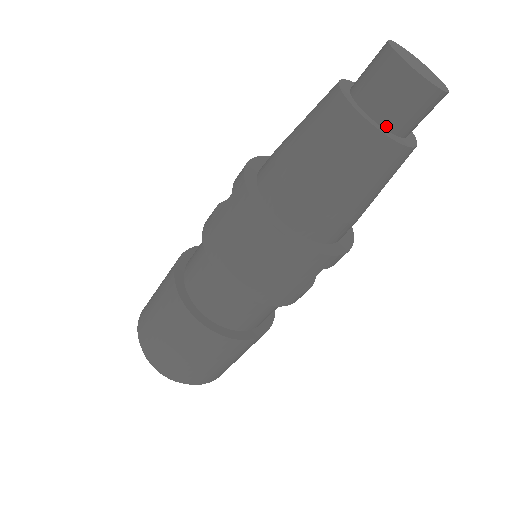
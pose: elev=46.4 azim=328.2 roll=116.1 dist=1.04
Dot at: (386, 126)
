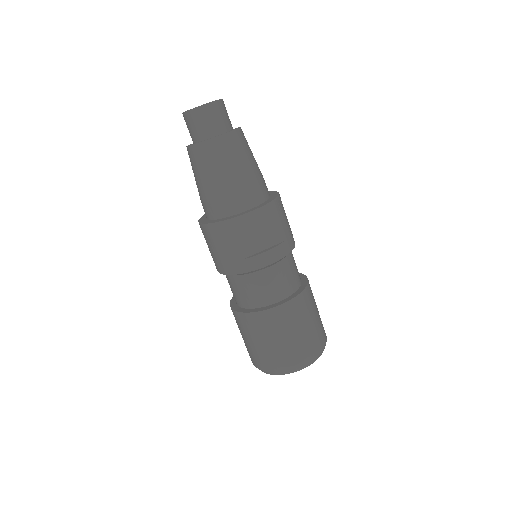
Dot at: (196, 141)
